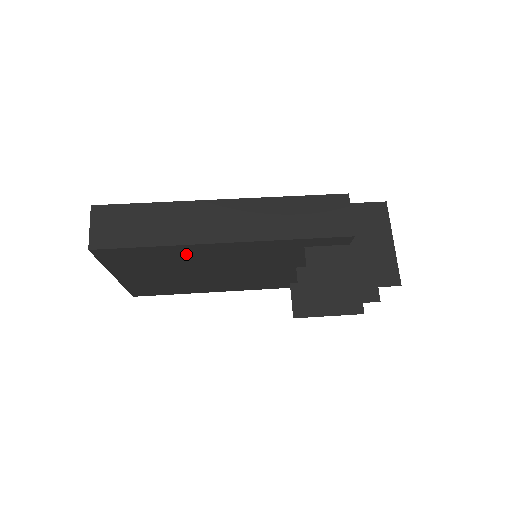
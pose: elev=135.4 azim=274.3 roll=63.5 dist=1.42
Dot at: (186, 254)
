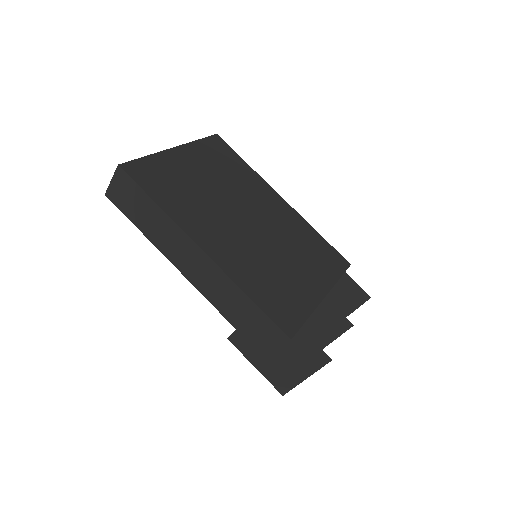
Dot at: occluded
